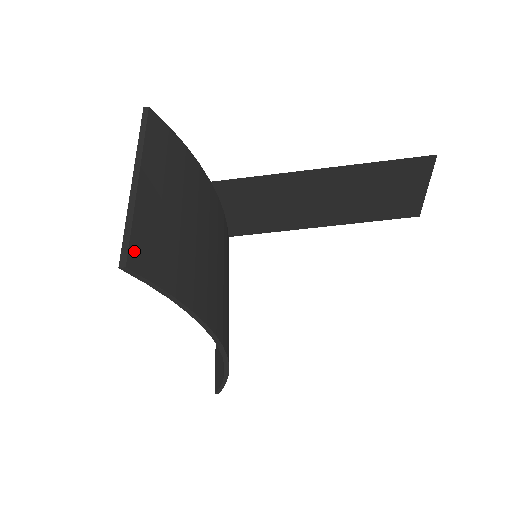
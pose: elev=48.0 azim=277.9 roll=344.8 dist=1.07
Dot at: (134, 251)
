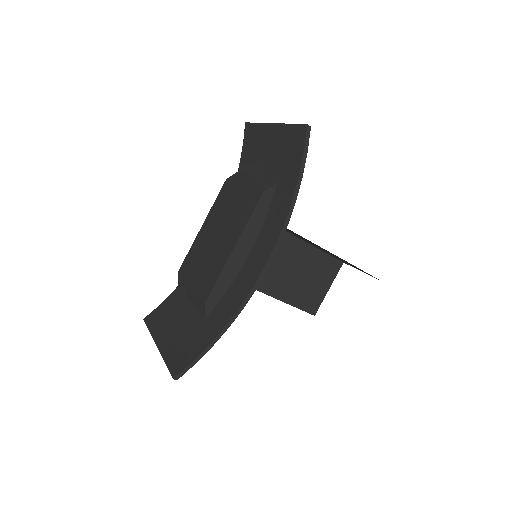
Dot at: (302, 131)
